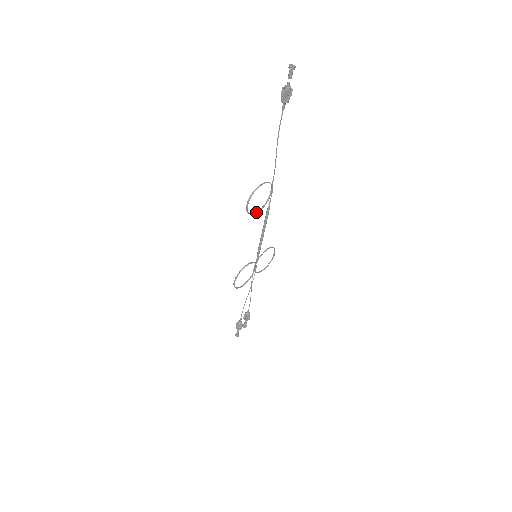
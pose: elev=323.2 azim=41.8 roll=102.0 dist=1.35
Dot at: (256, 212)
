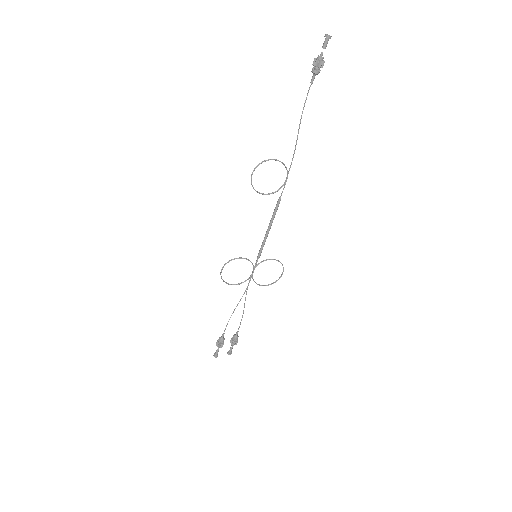
Dot at: (263, 193)
